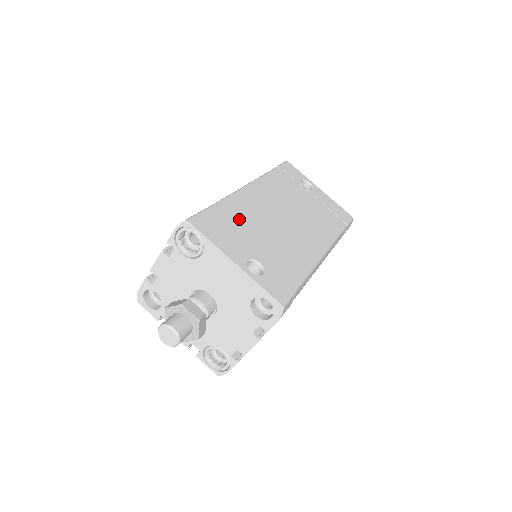
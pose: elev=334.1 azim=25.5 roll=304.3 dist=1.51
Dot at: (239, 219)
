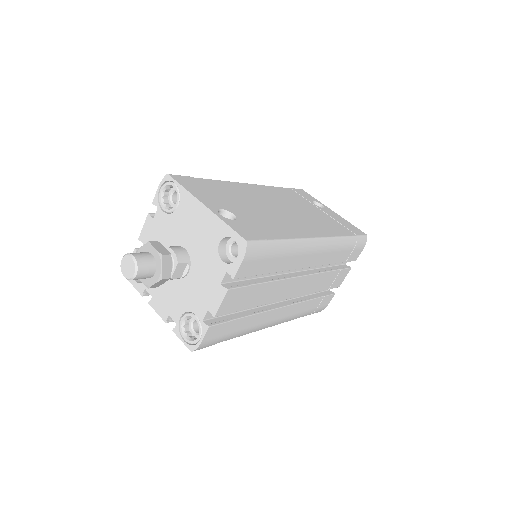
Dot at: (226, 192)
